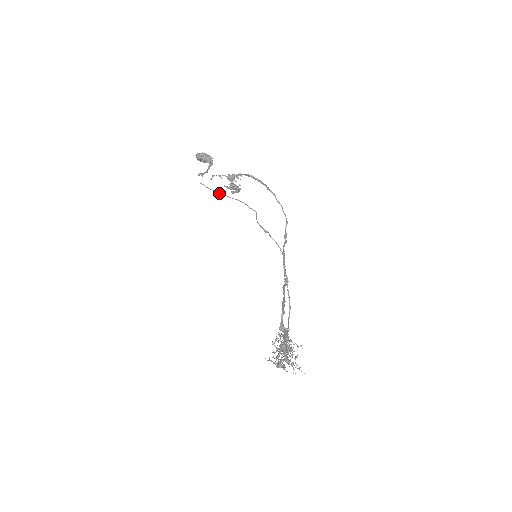
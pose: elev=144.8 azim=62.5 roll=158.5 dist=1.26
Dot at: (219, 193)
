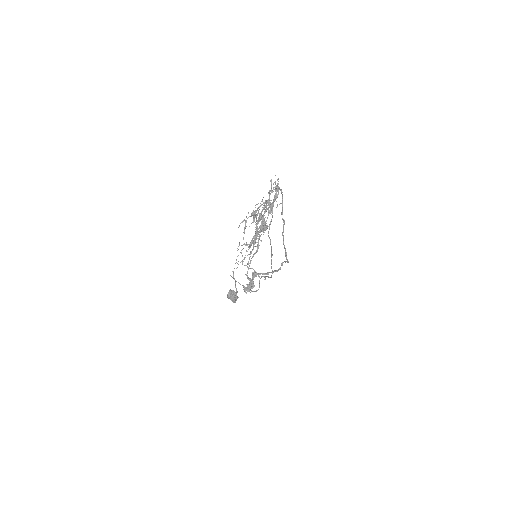
Dot at: (238, 282)
